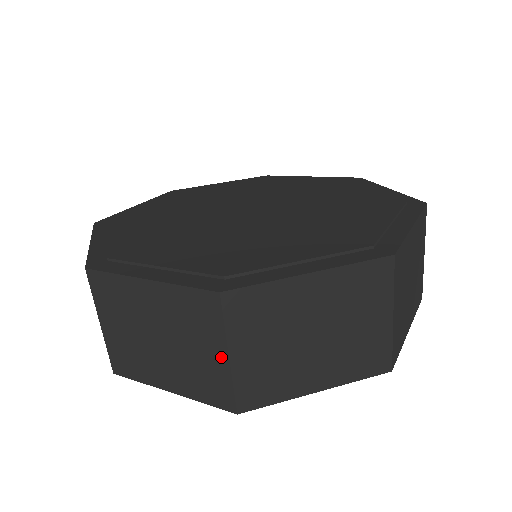
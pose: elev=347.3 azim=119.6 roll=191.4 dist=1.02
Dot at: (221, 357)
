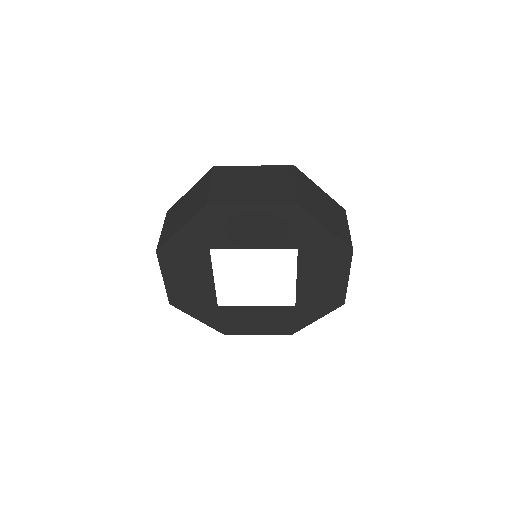
Dot at: (290, 184)
